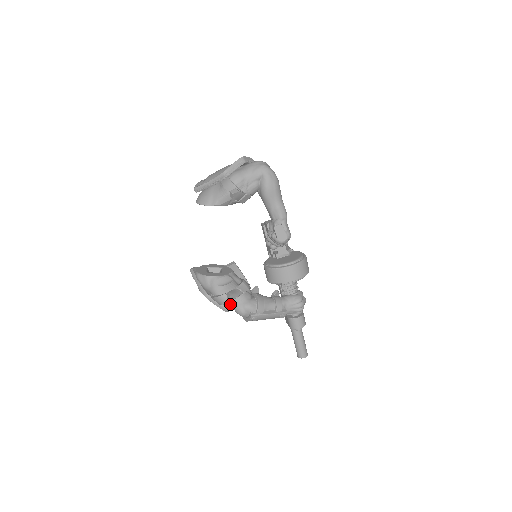
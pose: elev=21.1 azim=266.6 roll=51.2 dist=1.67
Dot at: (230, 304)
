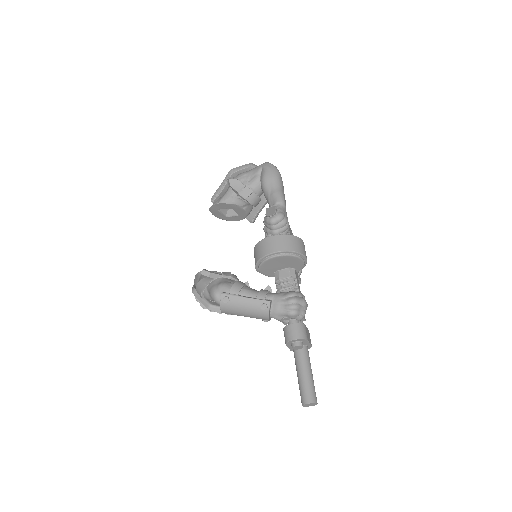
Dot at: (208, 289)
